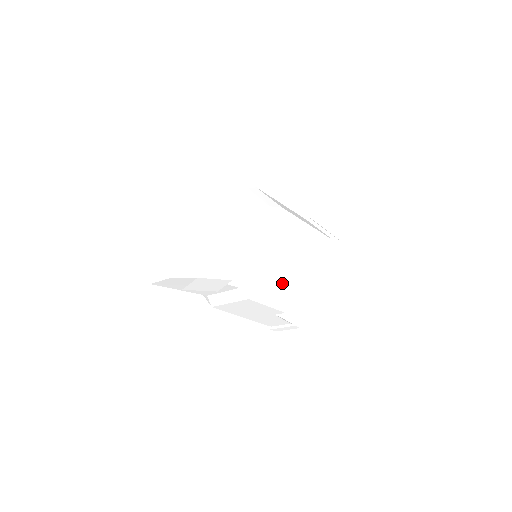
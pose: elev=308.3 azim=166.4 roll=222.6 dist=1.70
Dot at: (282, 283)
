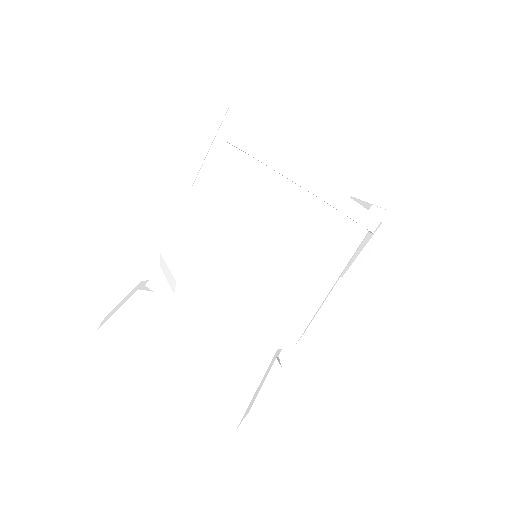
Dot at: occluded
